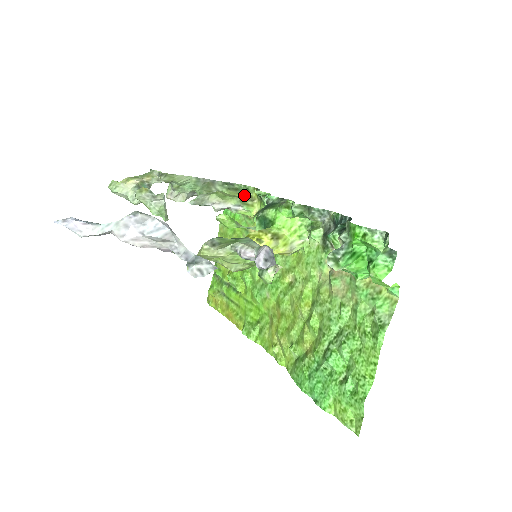
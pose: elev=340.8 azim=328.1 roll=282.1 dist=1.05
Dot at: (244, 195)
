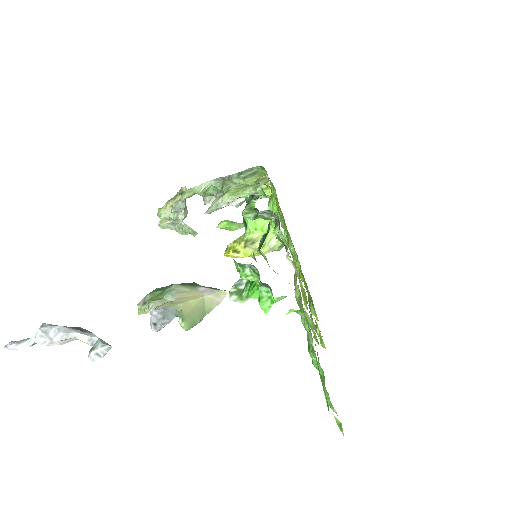
Dot at: (257, 180)
